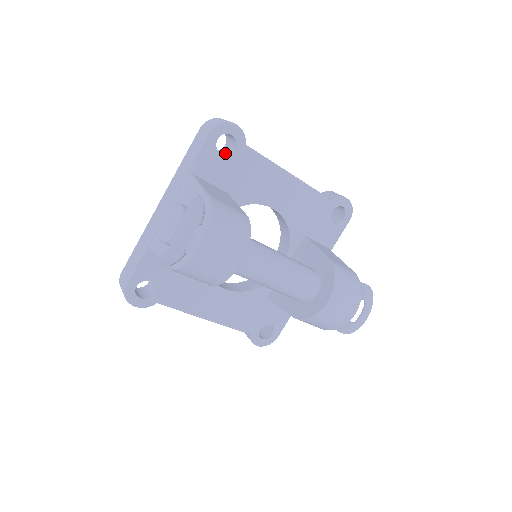
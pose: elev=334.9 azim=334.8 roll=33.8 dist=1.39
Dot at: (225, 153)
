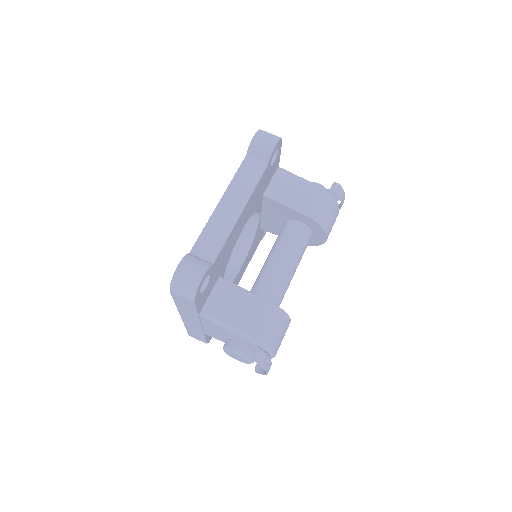
Dot at: occluded
